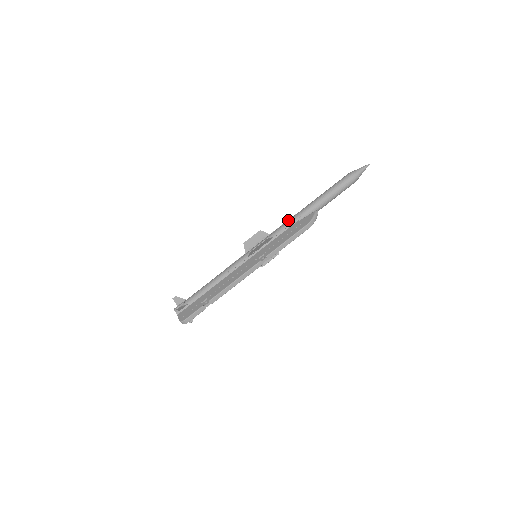
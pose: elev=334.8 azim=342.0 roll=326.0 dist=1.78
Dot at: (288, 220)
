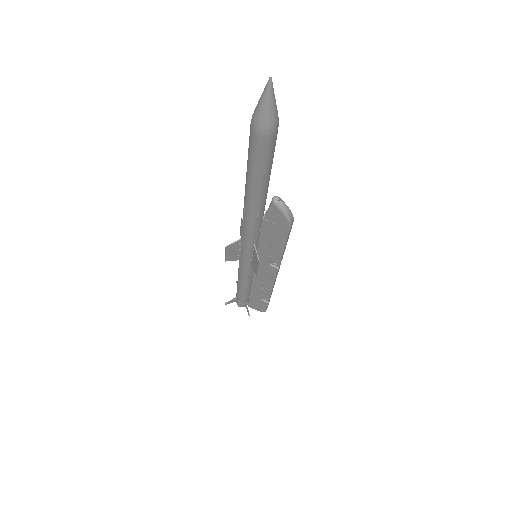
Dot at: (246, 225)
